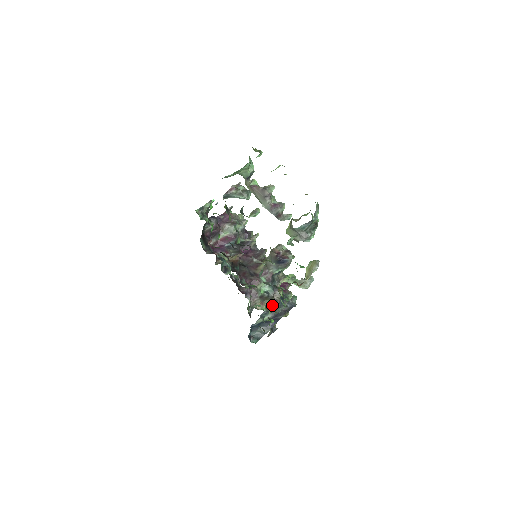
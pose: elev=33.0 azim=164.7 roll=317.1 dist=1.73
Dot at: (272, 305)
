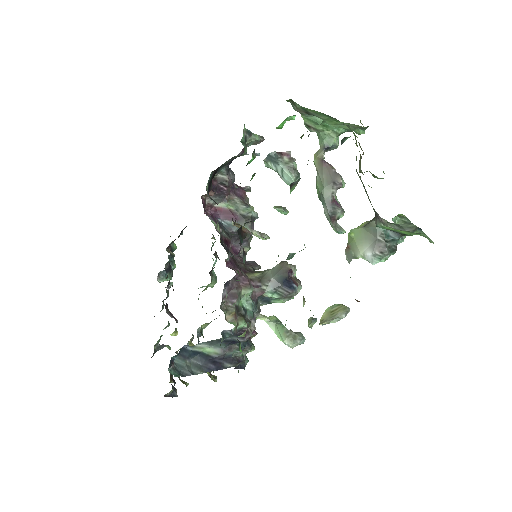
Dot at: (239, 334)
